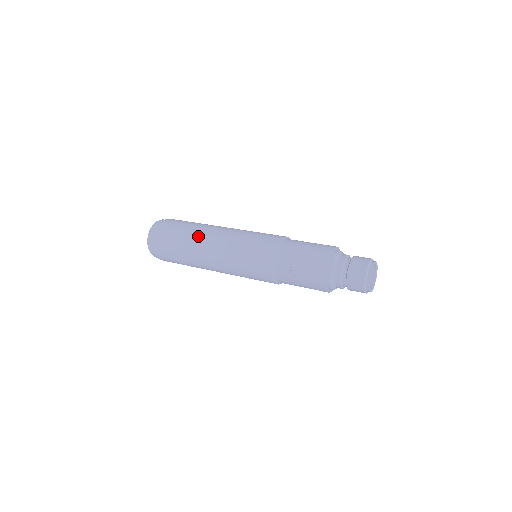
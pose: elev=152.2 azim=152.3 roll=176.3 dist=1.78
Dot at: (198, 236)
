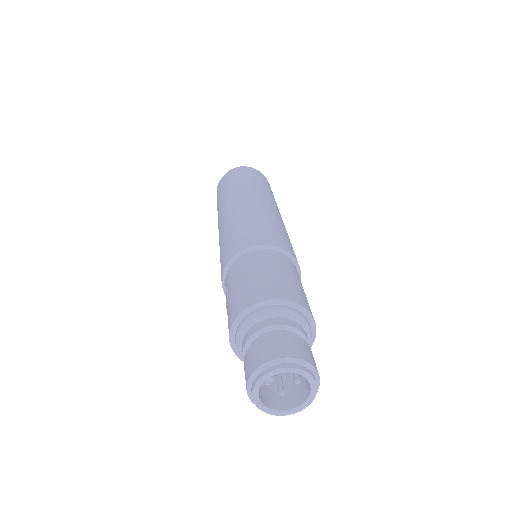
Dot at: (230, 196)
